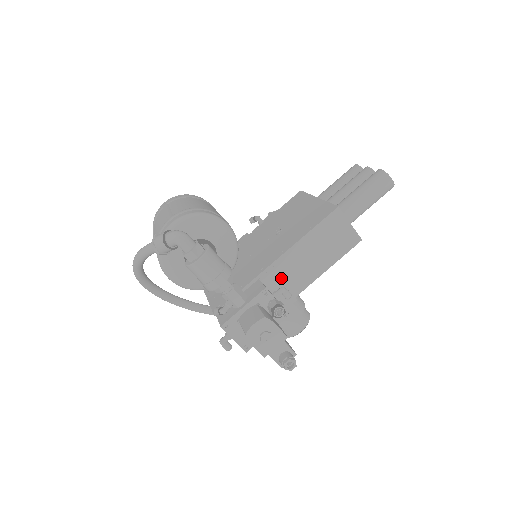
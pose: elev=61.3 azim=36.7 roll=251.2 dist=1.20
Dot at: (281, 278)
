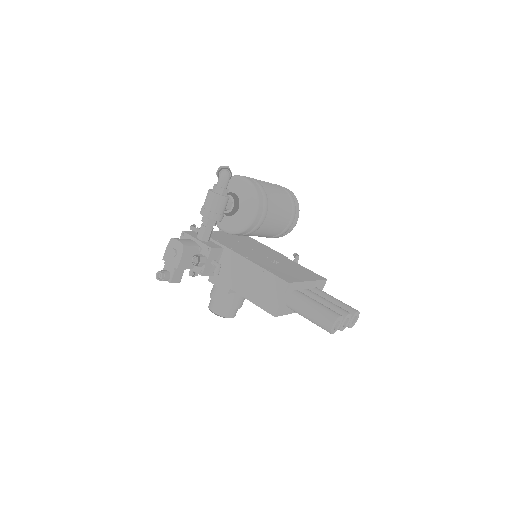
Dot at: (230, 265)
